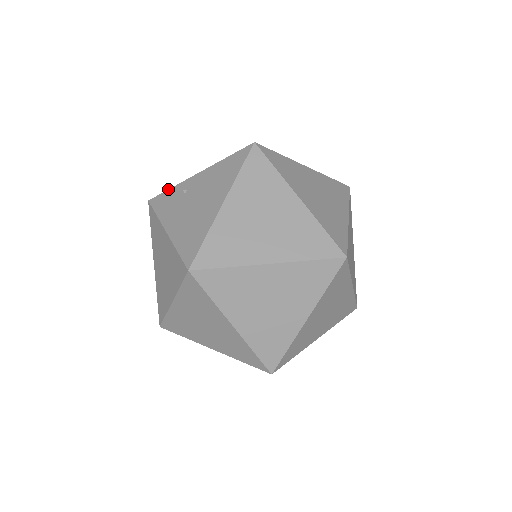
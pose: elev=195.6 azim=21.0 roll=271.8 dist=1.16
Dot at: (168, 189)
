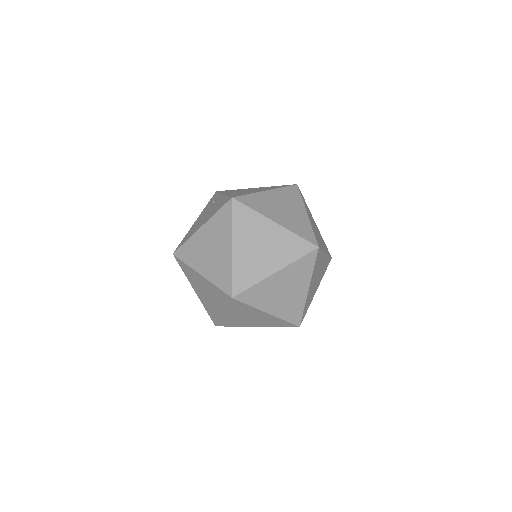
Dot at: (219, 192)
